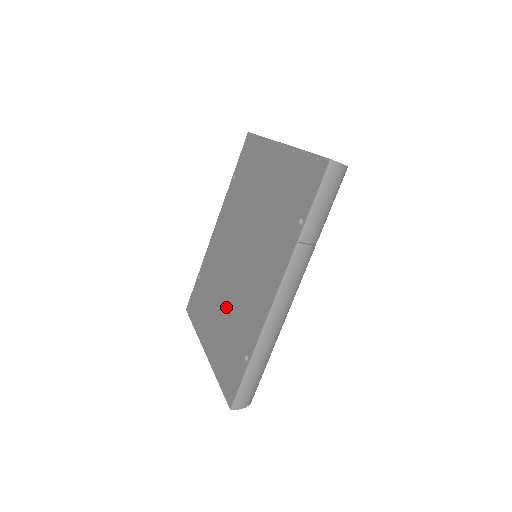
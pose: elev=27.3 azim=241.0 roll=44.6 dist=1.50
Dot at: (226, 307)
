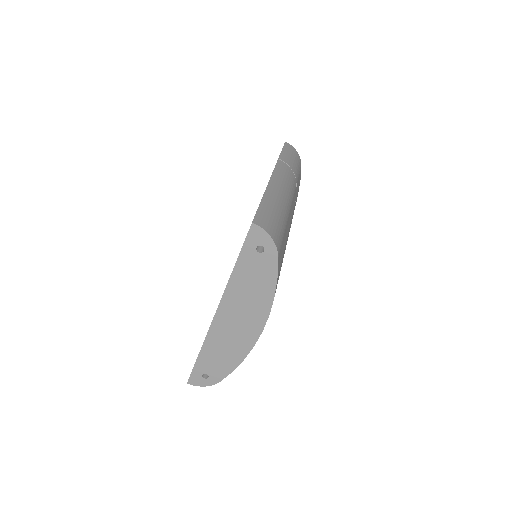
Dot at: occluded
